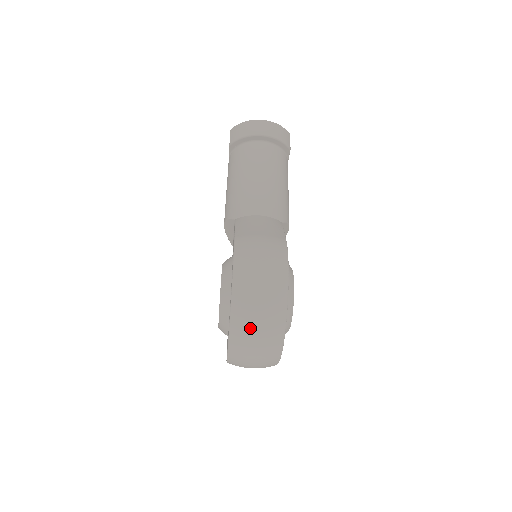
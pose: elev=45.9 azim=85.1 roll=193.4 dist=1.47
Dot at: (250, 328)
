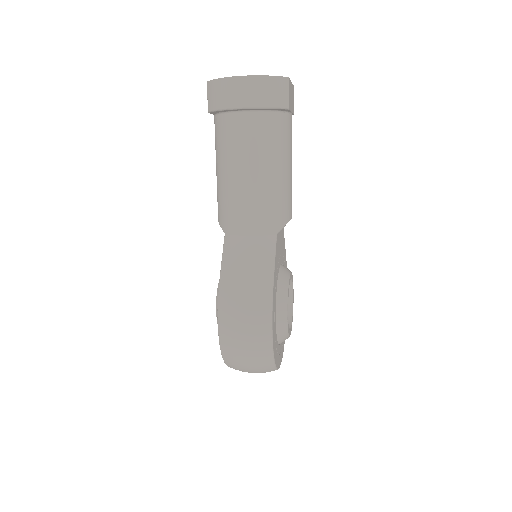
Dot at: (243, 370)
